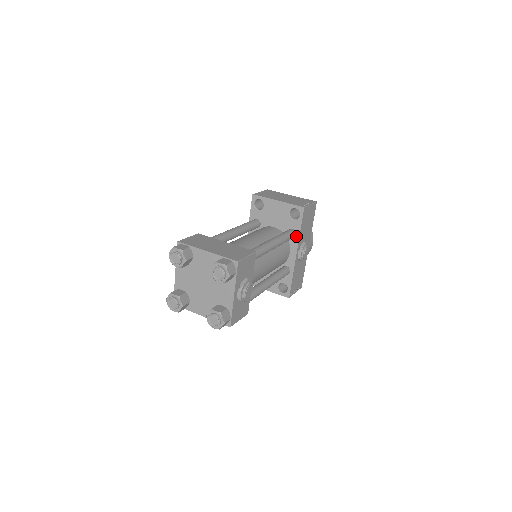
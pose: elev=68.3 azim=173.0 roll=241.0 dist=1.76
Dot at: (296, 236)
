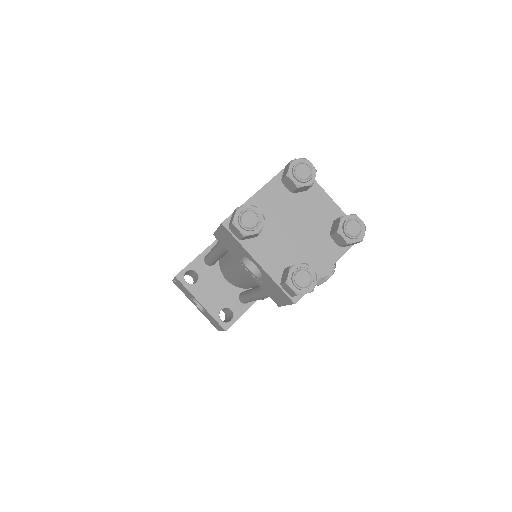
Dot at: occluded
